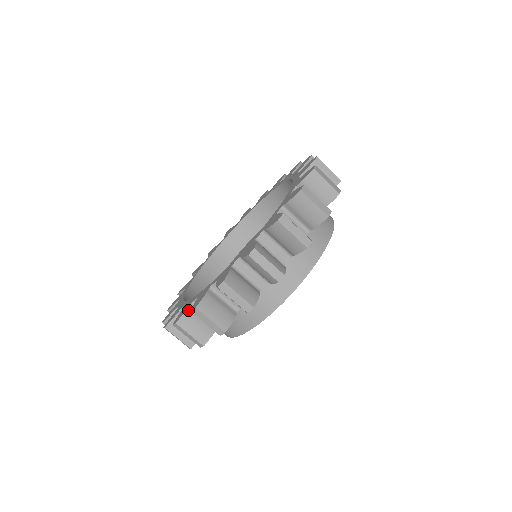
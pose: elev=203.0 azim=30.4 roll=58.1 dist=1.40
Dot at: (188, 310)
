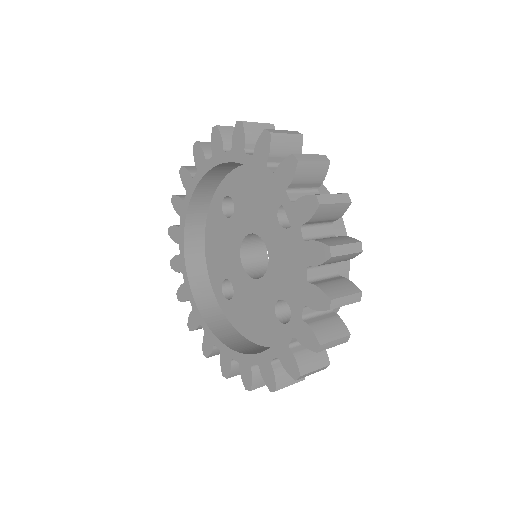
Dot at: (232, 367)
